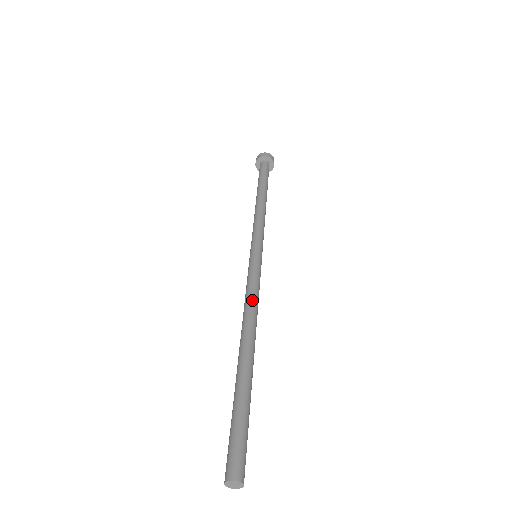
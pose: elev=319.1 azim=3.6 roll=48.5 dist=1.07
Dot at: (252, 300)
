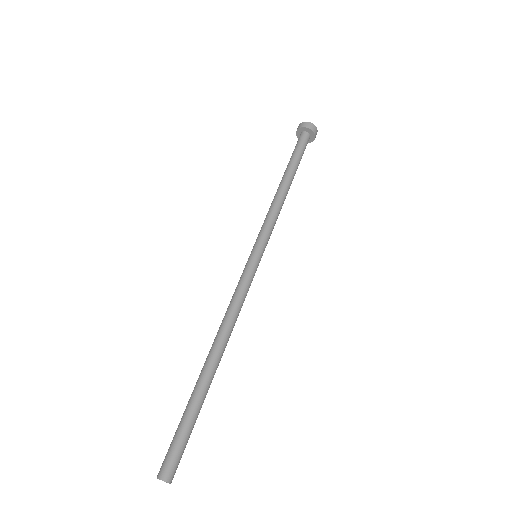
Dot at: (236, 311)
